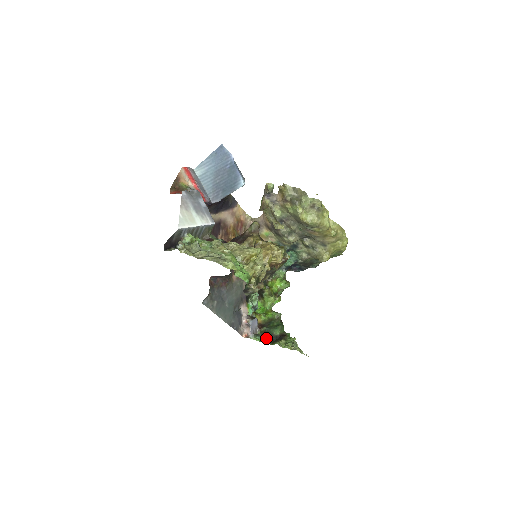
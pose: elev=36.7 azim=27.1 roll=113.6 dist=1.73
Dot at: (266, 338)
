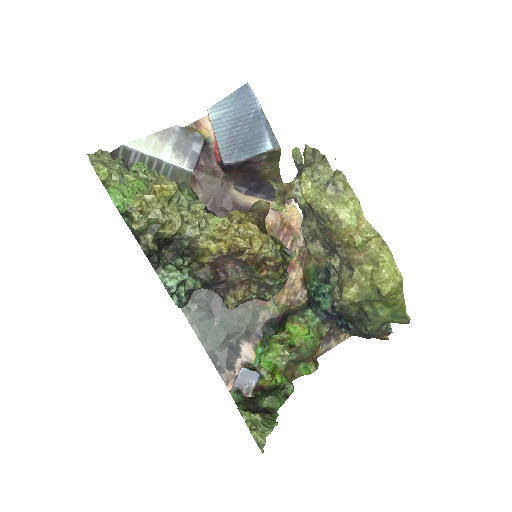
Dot at: (245, 402)
